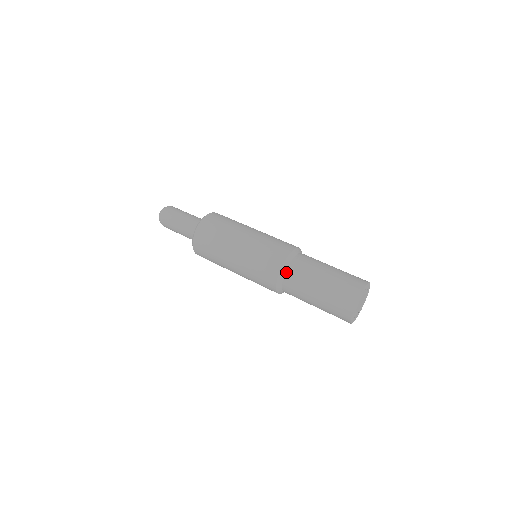
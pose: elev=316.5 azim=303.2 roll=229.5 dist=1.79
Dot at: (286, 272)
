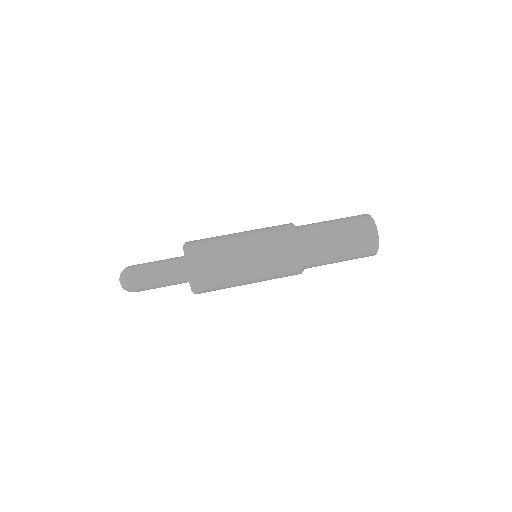
Dot at: (303, 236)
